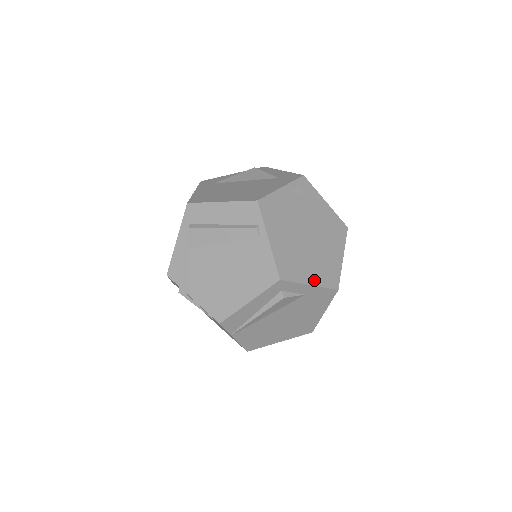
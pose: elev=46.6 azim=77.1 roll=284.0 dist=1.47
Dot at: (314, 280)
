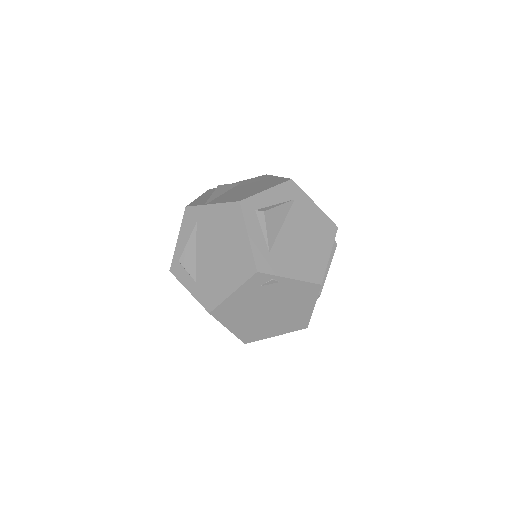
Dot at: occluded
